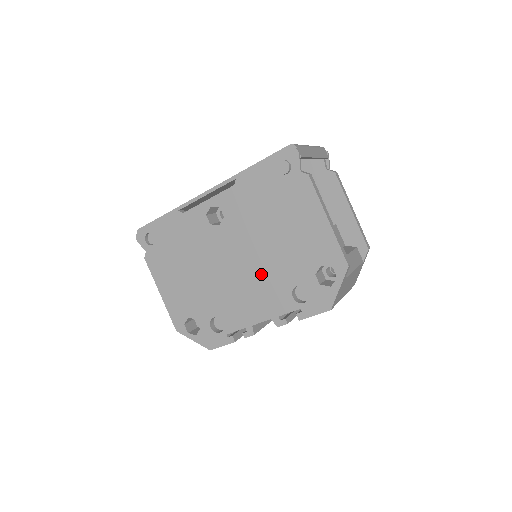
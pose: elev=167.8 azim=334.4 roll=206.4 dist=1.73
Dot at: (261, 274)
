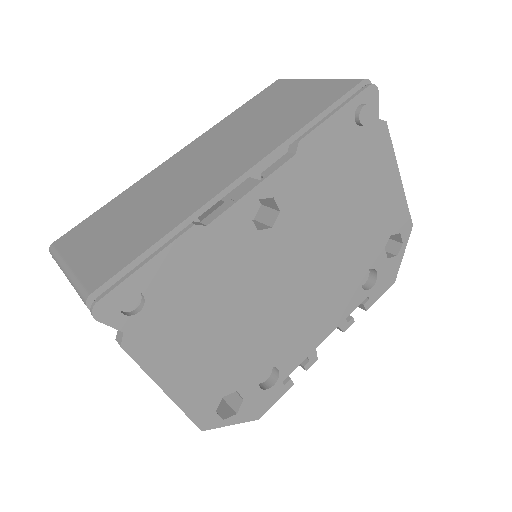
Dot at: (329, 276)
